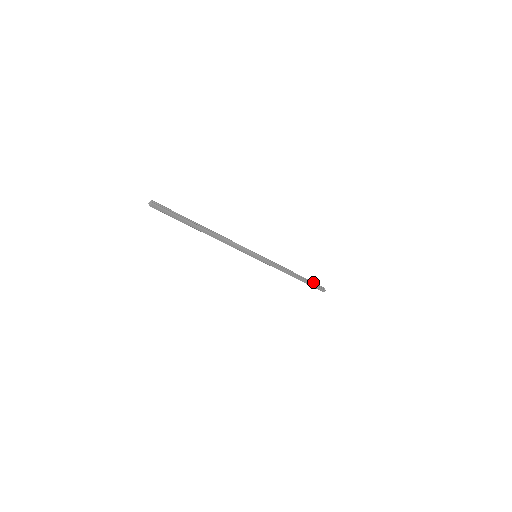
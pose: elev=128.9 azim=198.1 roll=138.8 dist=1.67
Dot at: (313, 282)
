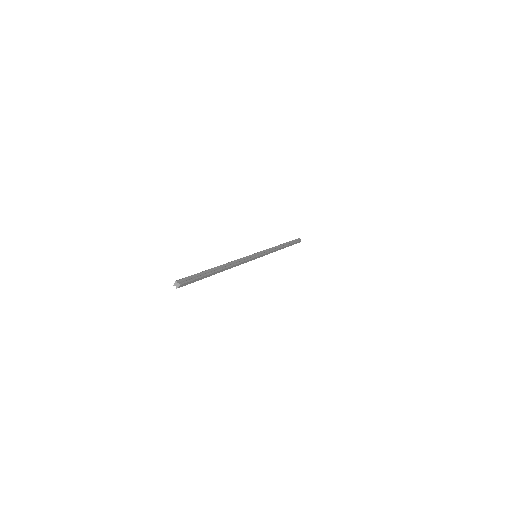
Dot at: (292, 241)
